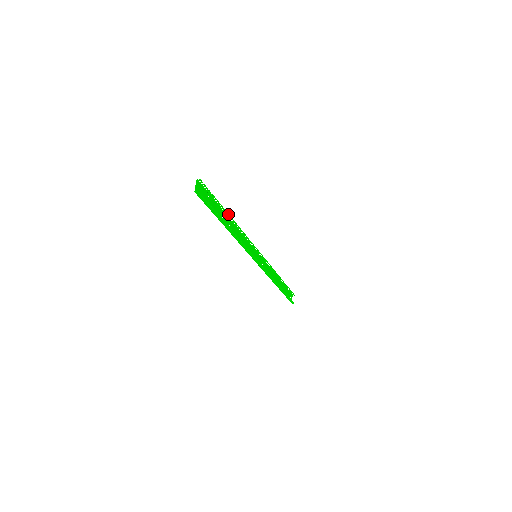
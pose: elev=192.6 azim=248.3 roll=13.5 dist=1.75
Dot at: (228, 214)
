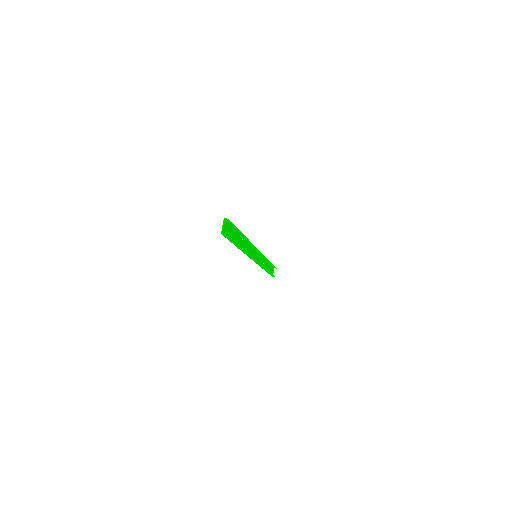
Dot at: (243, 235)
